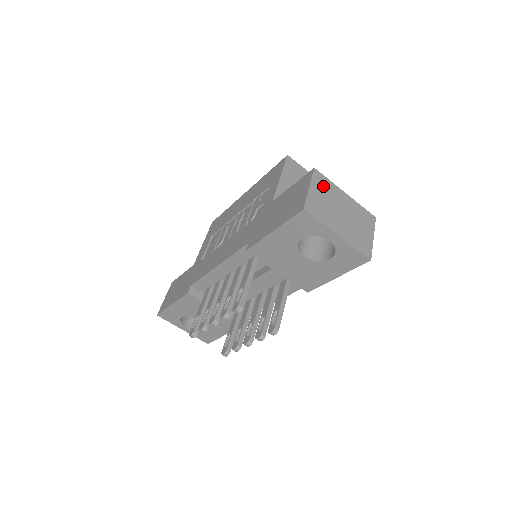
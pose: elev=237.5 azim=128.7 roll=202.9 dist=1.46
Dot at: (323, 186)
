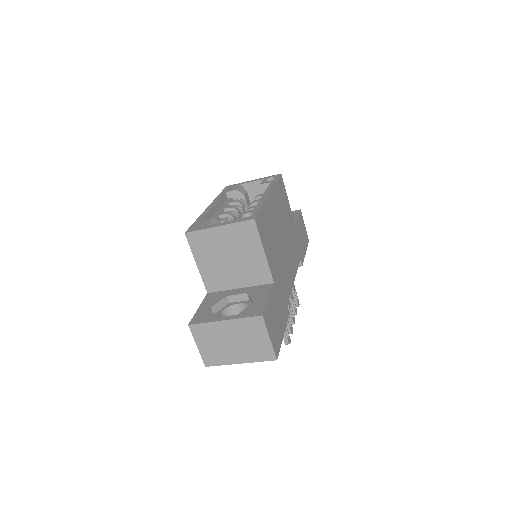
Dot at: (204, 334)
